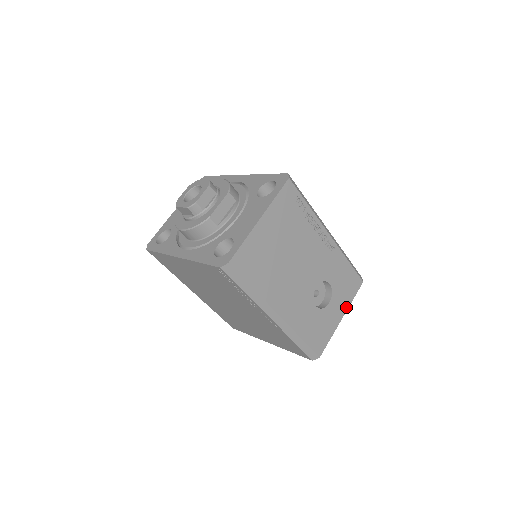
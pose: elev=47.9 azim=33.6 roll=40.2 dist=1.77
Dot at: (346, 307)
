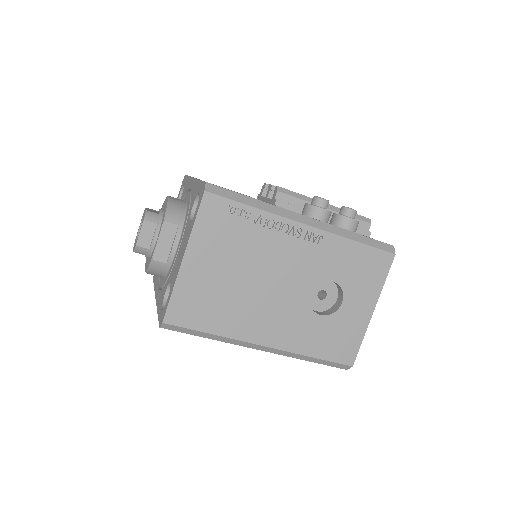
Dot at: (375, 296)
